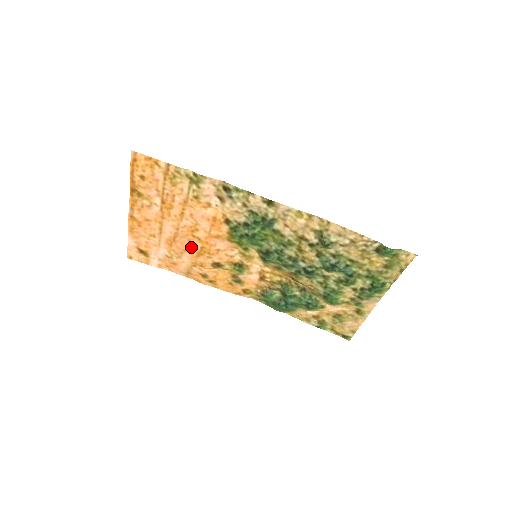
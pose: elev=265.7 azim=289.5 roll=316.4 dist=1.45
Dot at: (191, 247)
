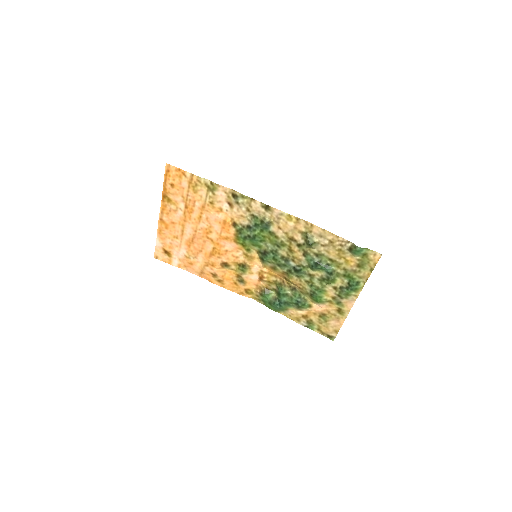
Dot at: (205, 248)
